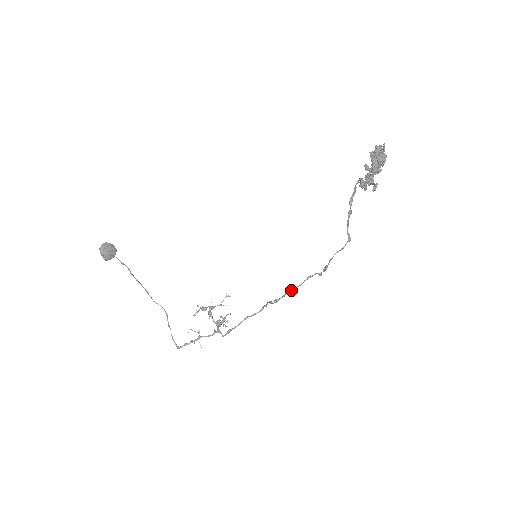
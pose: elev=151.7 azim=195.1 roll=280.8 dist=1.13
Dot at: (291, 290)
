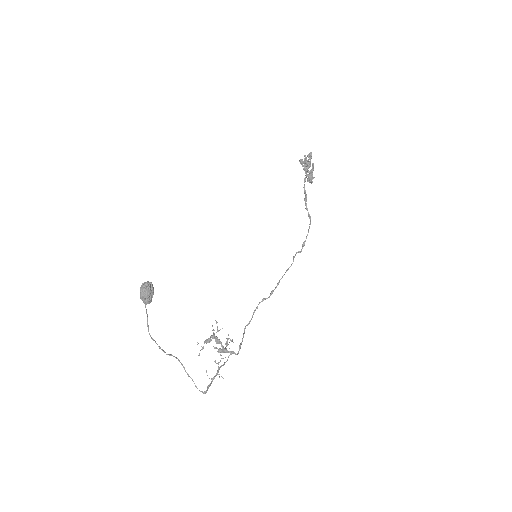
Dot at: occluded
